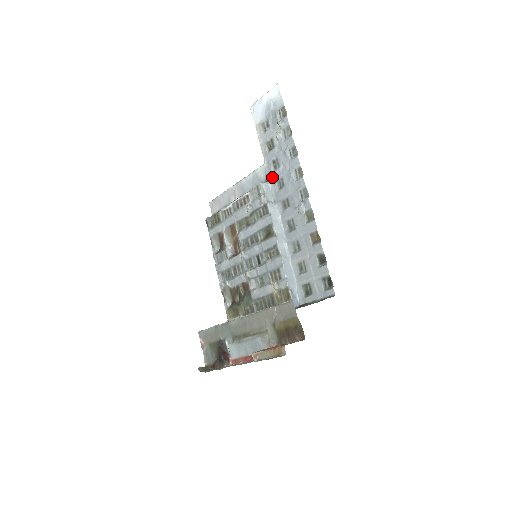
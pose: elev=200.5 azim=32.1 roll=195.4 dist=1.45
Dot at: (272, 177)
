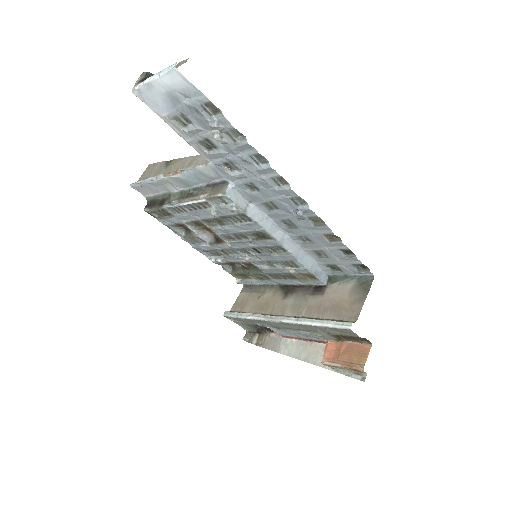
Dot at: (232, 179)
